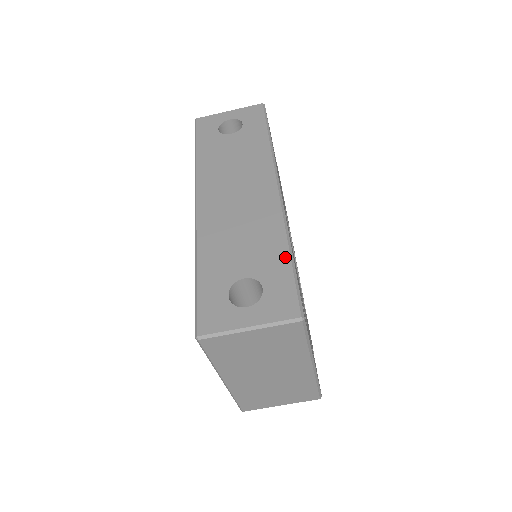
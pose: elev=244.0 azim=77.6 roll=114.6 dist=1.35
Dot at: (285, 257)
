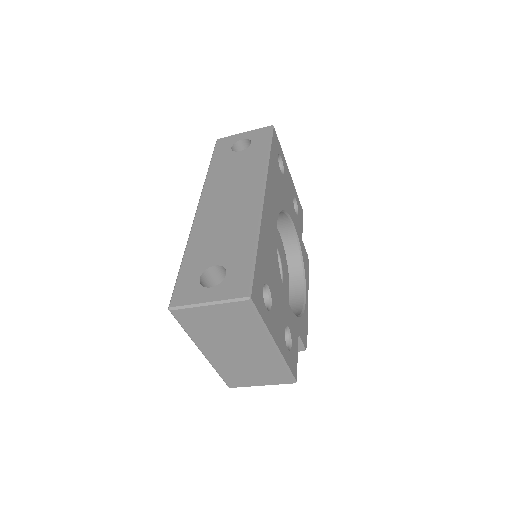
Dot at: (250, 250)
